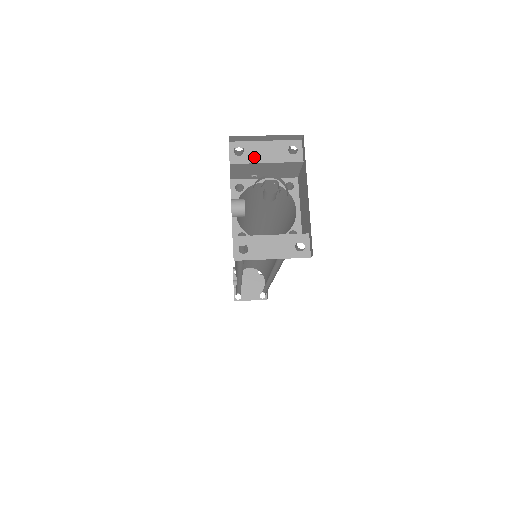
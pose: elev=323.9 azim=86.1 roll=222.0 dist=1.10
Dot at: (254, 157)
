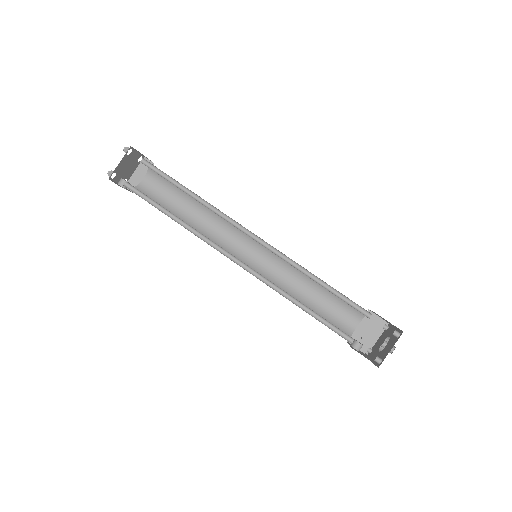
Dot at: occluded
